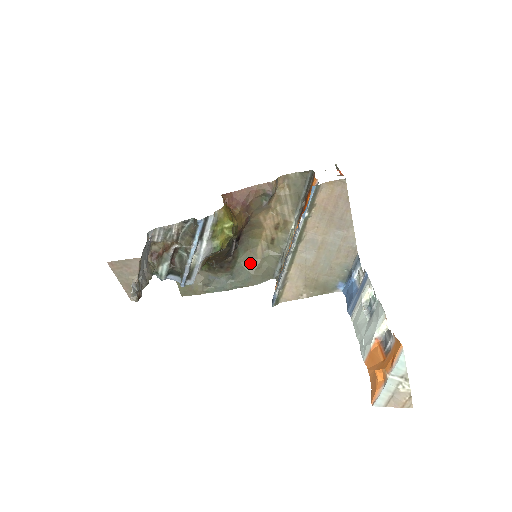
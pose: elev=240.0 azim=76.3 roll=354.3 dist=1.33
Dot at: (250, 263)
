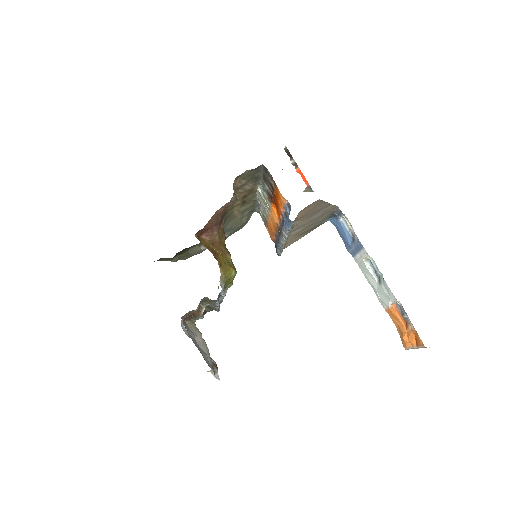
Dot at: (233, 223)
